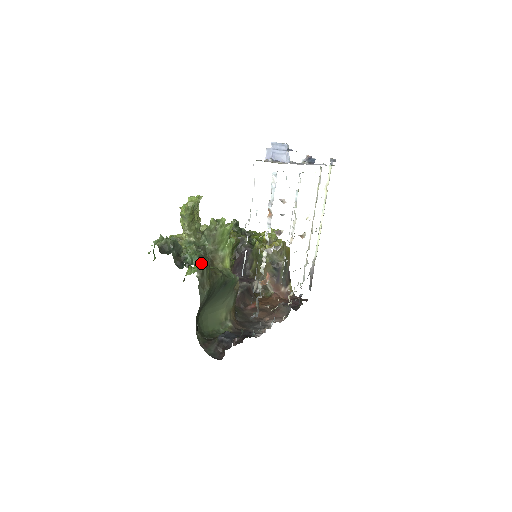
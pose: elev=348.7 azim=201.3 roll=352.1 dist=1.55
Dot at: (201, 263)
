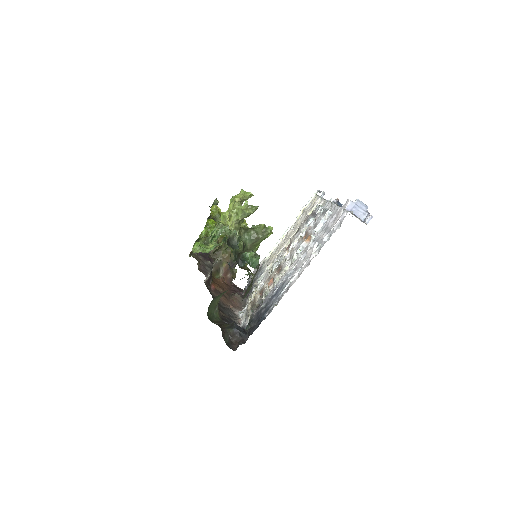
Dot at: (258, 267)
